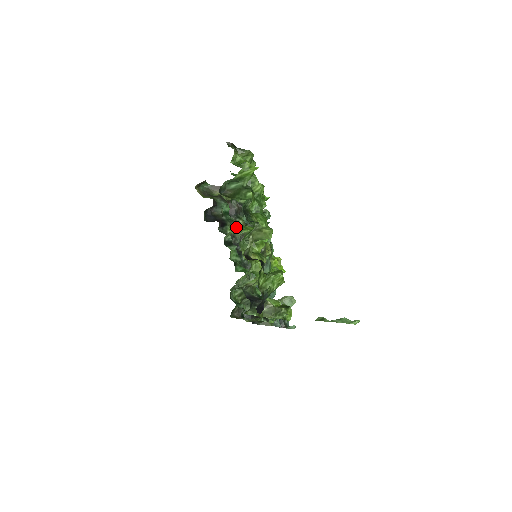
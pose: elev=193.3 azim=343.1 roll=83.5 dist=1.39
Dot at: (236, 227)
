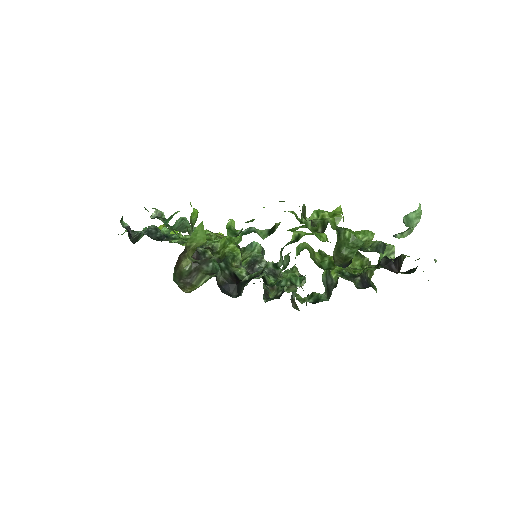
Dot at: occluded
